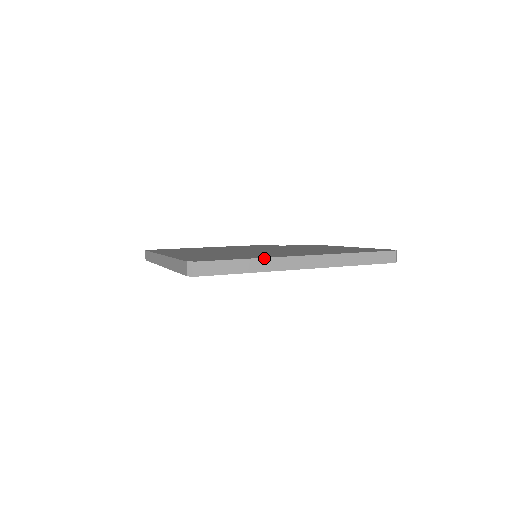
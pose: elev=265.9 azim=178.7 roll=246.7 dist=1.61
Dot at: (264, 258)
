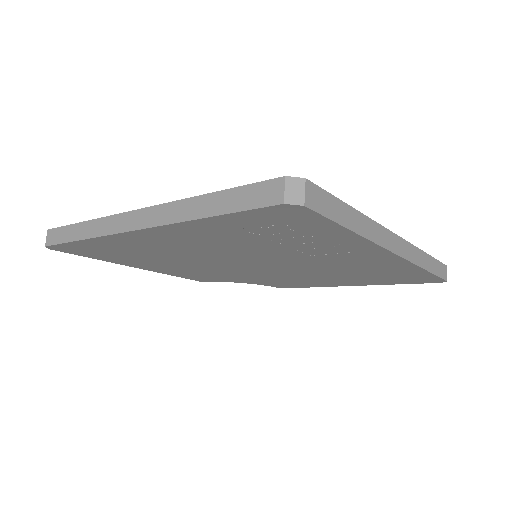
Dot at: (367, 217)
